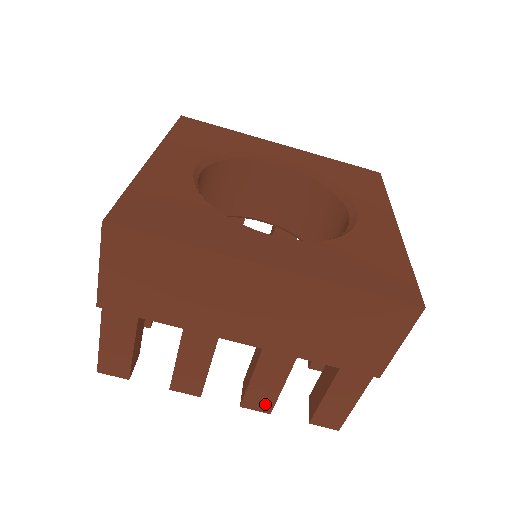
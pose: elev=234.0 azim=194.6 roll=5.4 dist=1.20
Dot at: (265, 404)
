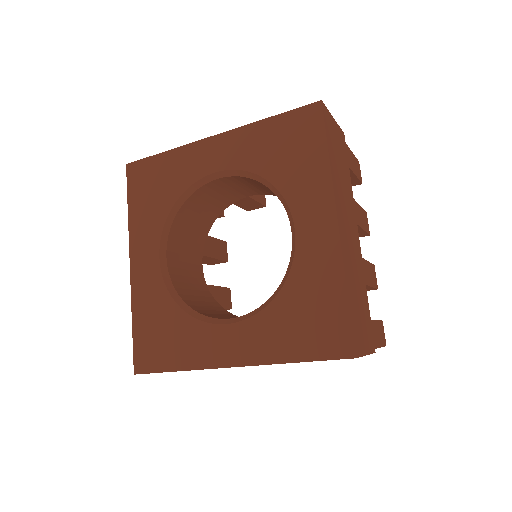
Dot at: occluded
